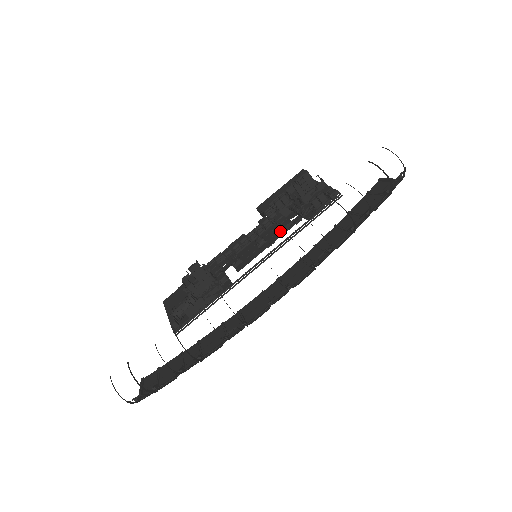
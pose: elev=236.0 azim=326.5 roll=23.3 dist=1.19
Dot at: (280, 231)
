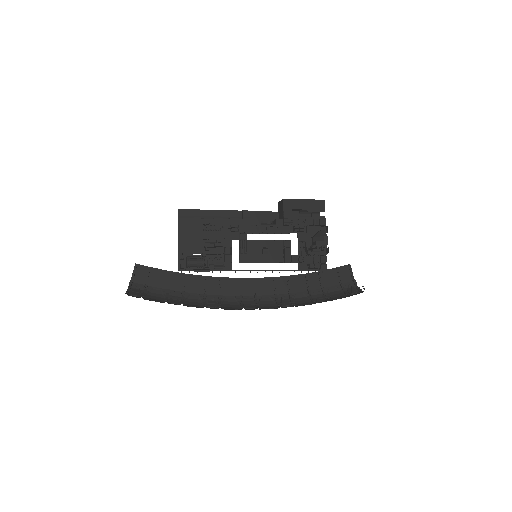
Dot at: (281, 257)
